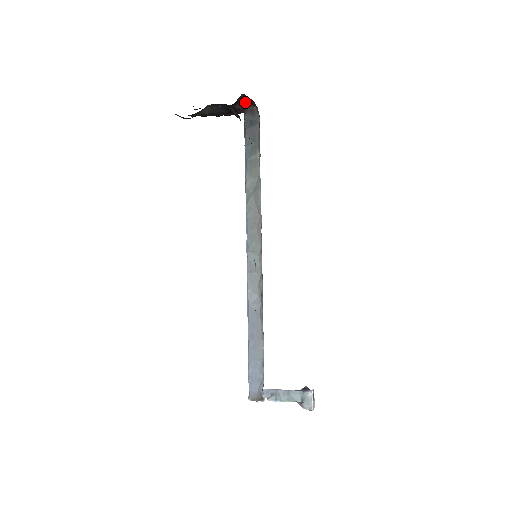
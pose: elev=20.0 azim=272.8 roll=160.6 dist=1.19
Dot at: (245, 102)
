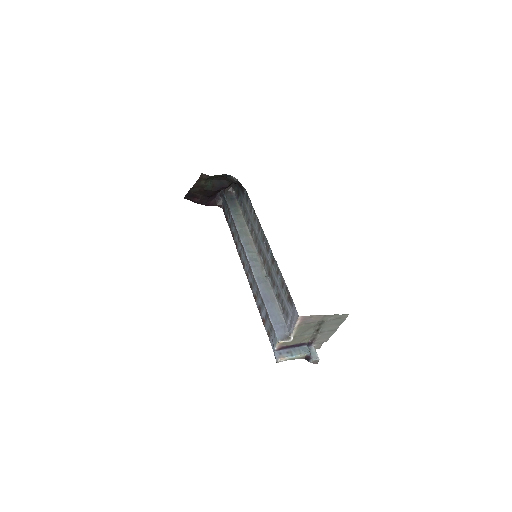
Dot at: (226, 190)
